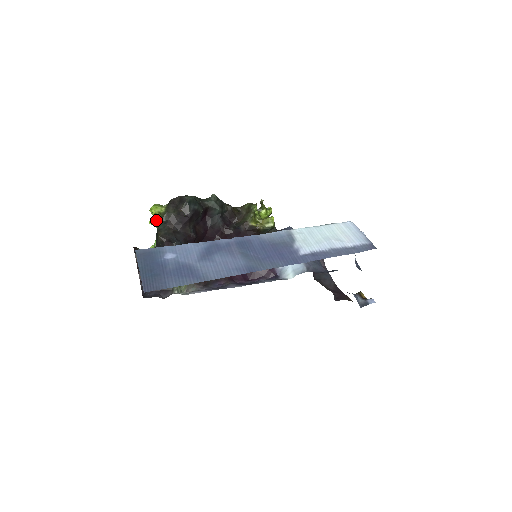
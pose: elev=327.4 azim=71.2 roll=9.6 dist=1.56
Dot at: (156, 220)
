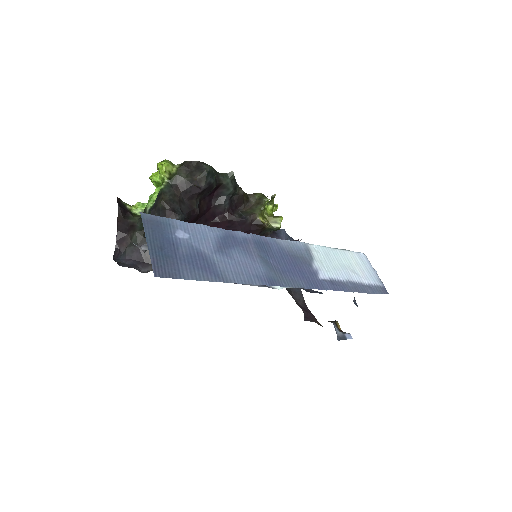
Dot at: (161, 178)
